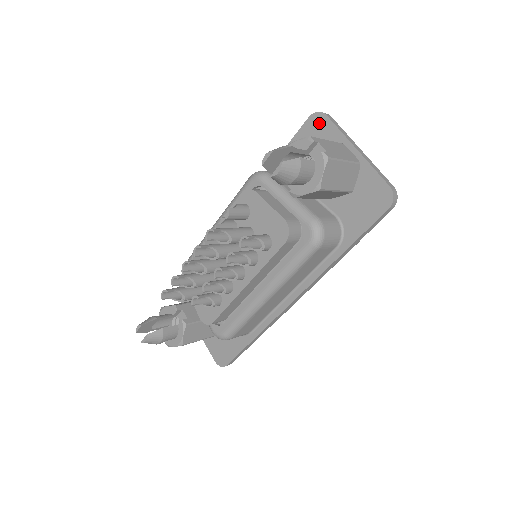
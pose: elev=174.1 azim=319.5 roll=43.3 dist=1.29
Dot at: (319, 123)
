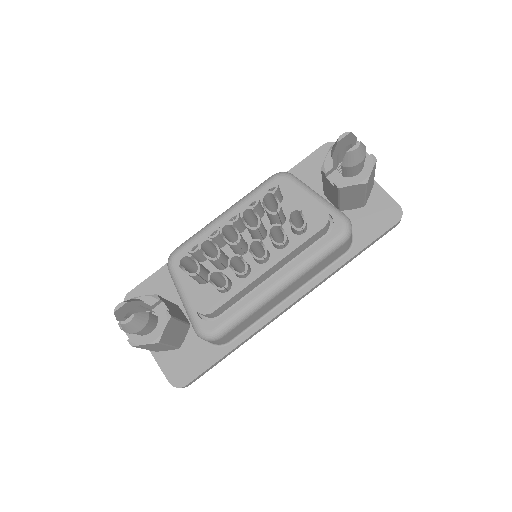
Dot at: occluded
